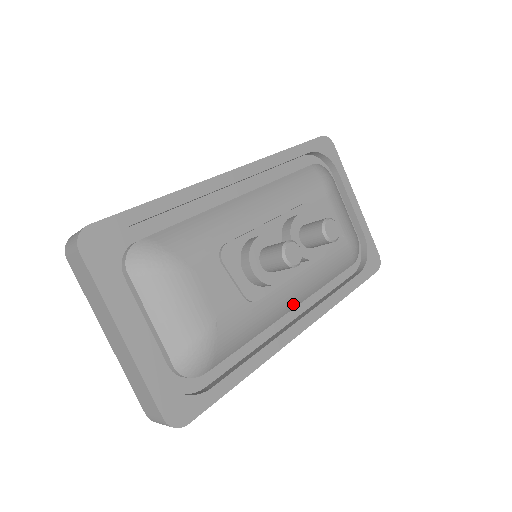
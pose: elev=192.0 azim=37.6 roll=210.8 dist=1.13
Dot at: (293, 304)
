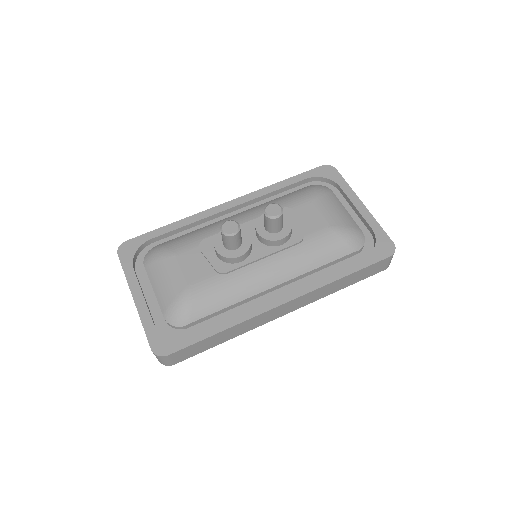
Dot at: (273, 281)
